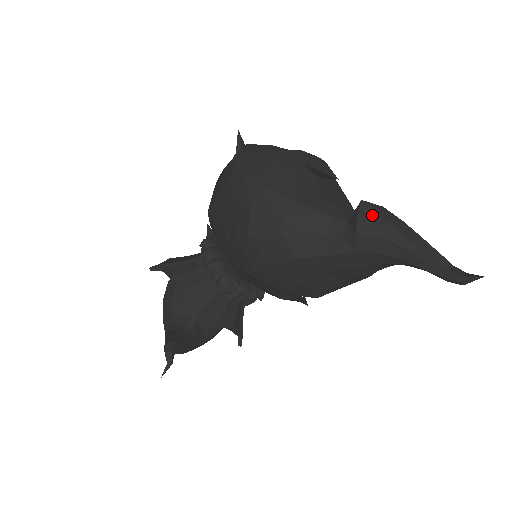
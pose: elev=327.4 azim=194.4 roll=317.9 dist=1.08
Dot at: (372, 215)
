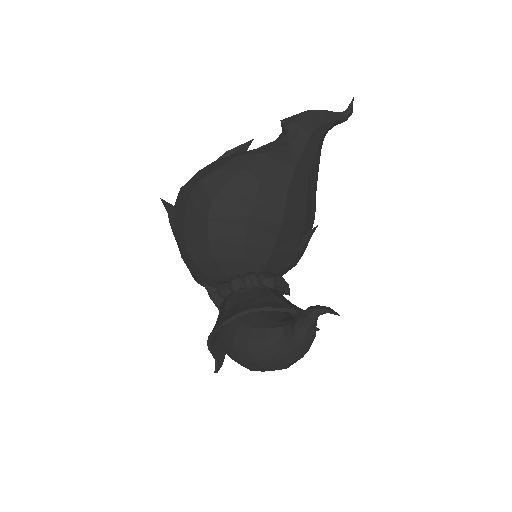
Dot at: (294, 117)
